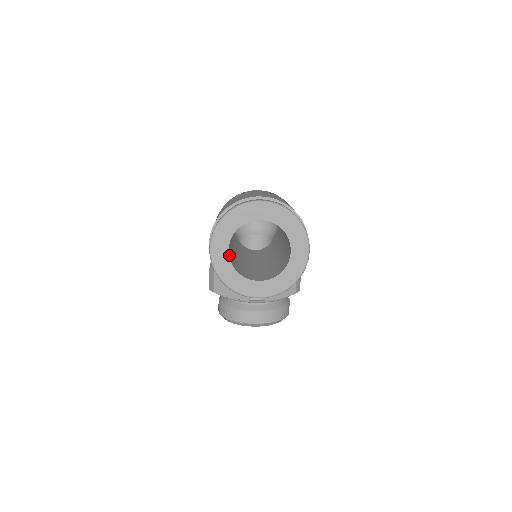
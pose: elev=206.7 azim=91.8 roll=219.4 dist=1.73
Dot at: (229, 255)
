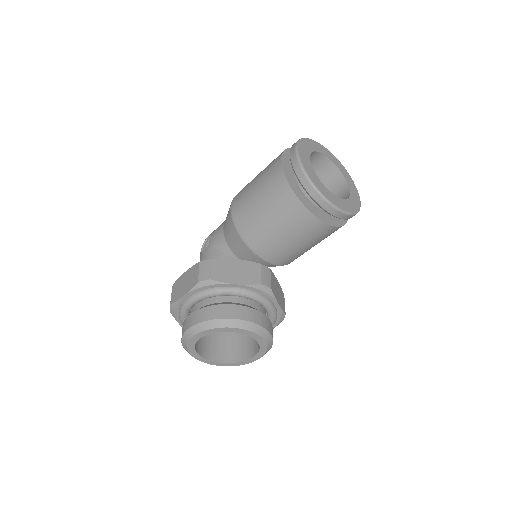
Dot at: occluded
